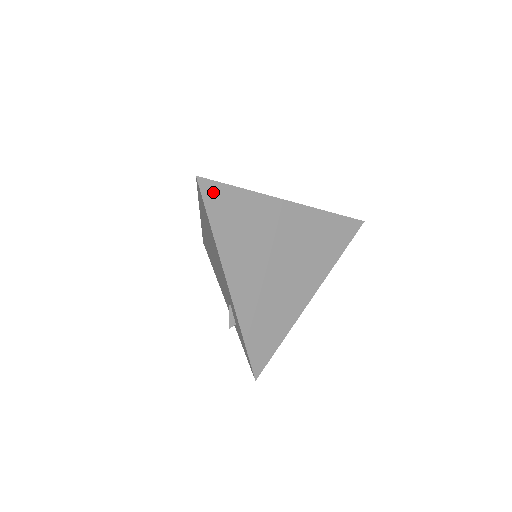
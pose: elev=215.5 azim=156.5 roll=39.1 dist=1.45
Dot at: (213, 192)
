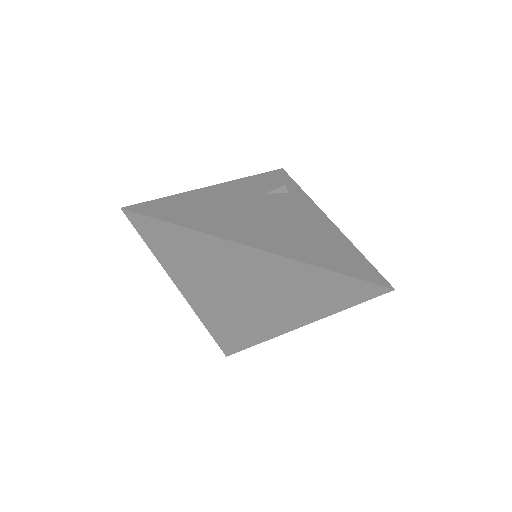
Dot at: (146, 224)
